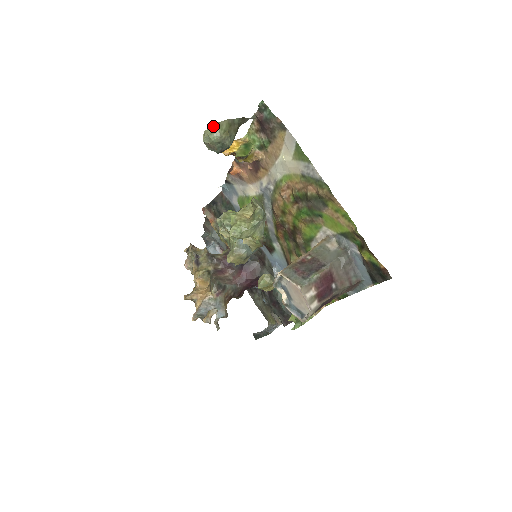
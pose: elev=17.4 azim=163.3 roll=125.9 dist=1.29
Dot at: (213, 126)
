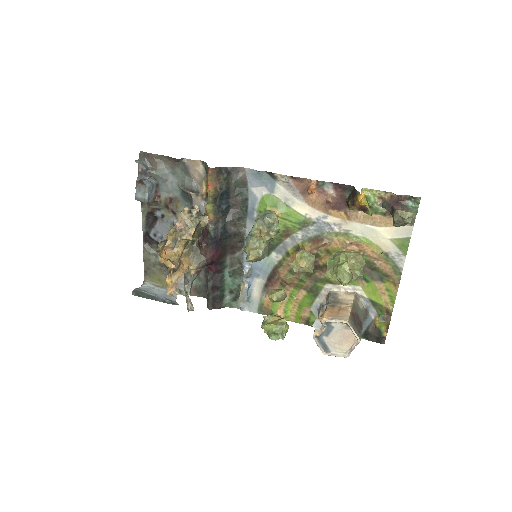
Dot at: (416, 211)
